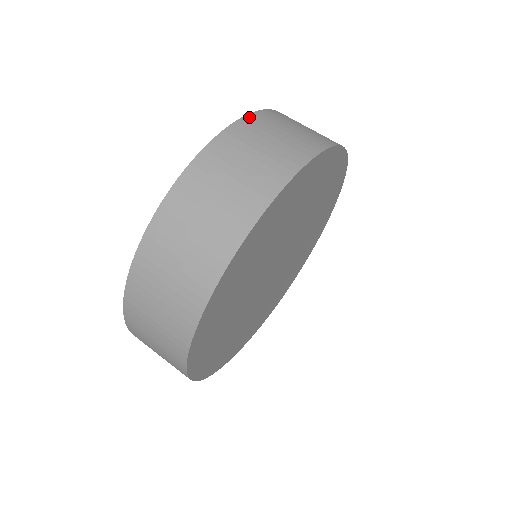
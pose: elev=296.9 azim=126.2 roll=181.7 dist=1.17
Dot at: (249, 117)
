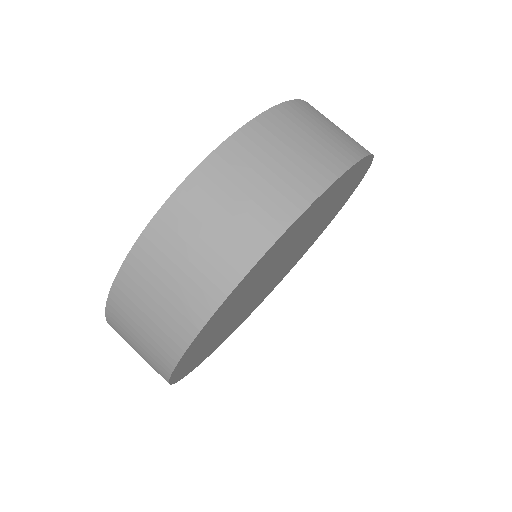
Dot at: (138, 246)
